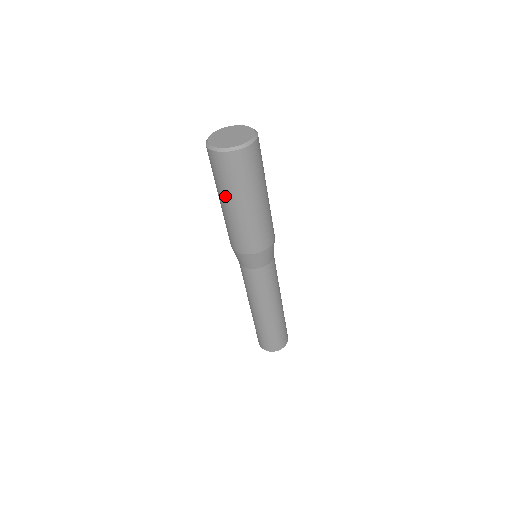
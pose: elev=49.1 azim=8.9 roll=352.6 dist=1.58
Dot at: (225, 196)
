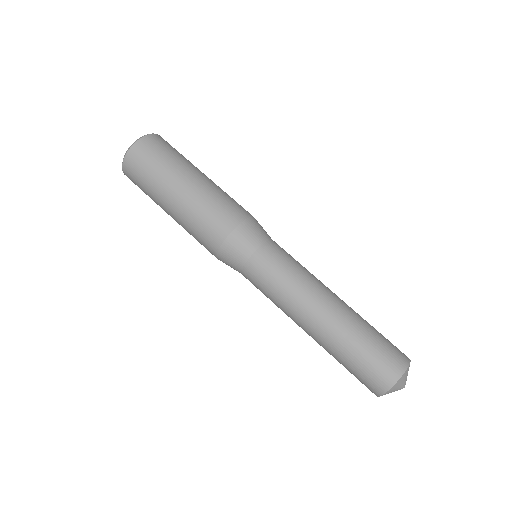
Dot at: (166, 184)
